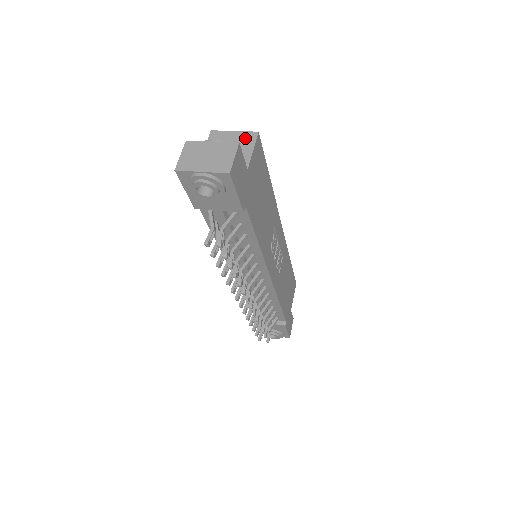
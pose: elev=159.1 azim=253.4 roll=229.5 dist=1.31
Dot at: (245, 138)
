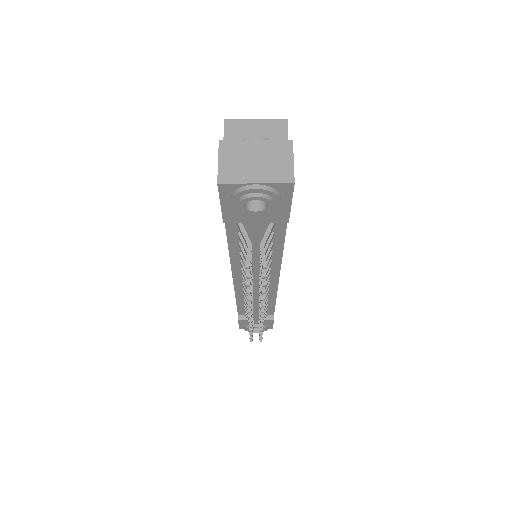
Dot at: (273, 128)
